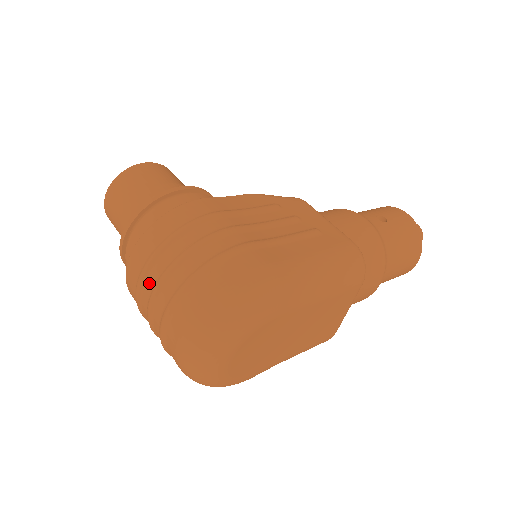
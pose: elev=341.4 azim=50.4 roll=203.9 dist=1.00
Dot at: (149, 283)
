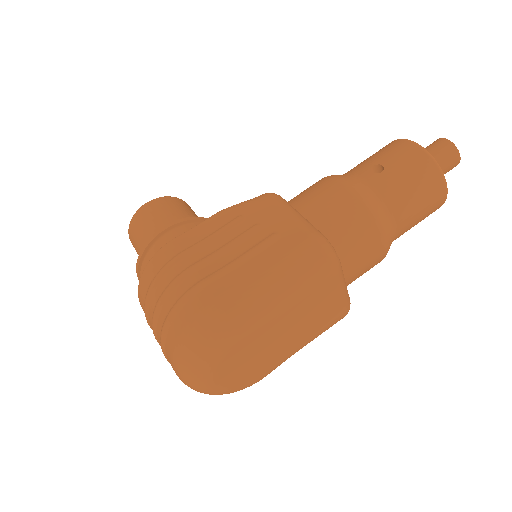
Dot at: occluded
